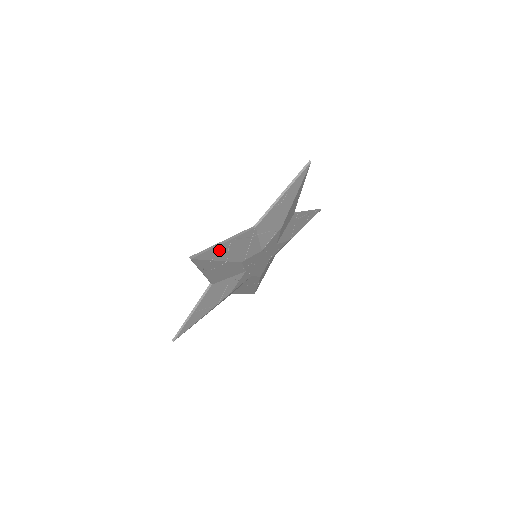
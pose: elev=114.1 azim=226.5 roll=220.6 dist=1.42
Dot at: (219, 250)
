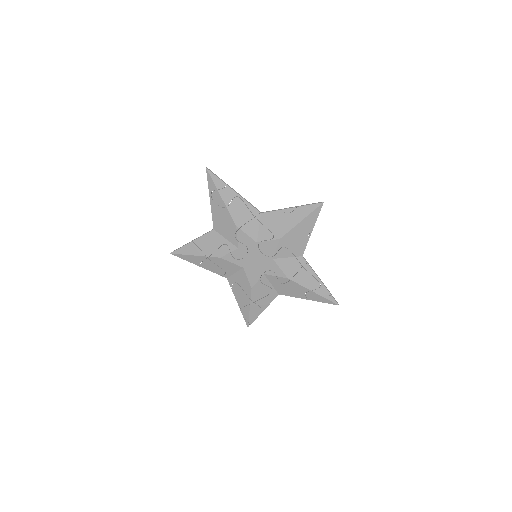
Dot at: (226, 190)
